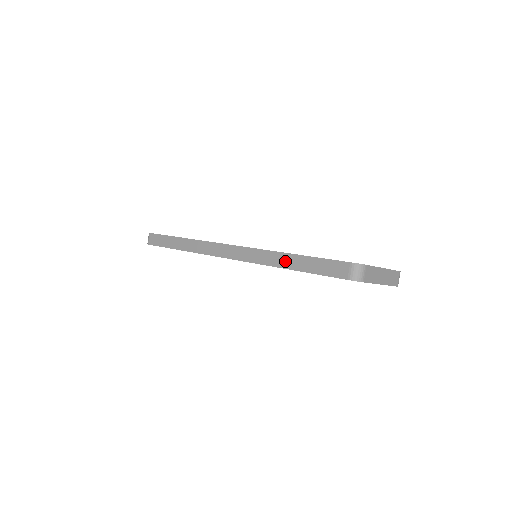
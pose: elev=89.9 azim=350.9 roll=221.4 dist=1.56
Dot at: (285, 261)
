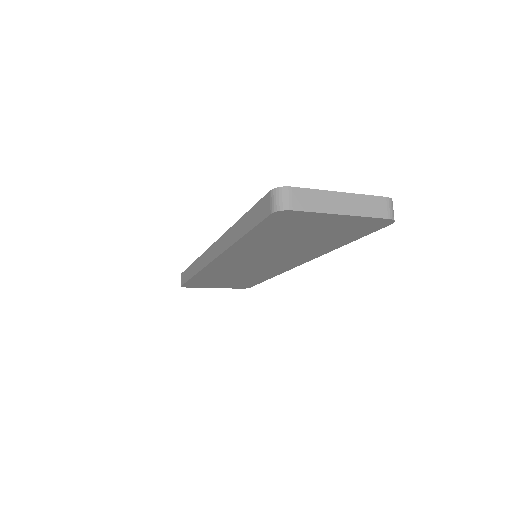
Dot at: (236, 232)
